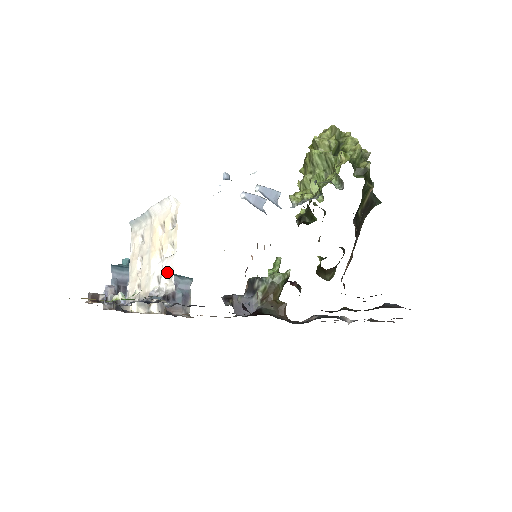
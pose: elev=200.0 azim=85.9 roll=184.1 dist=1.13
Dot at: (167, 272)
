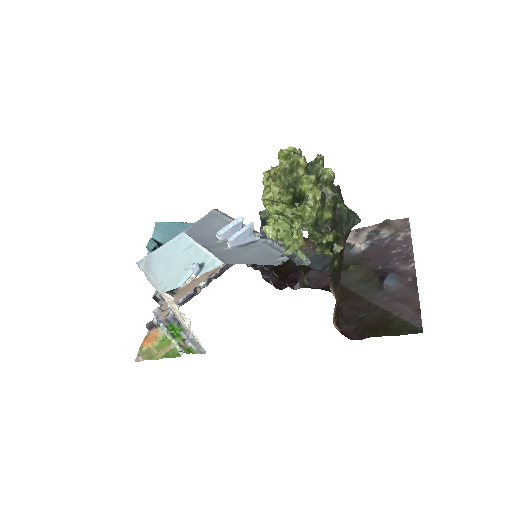
Dot at: (193, 333)
